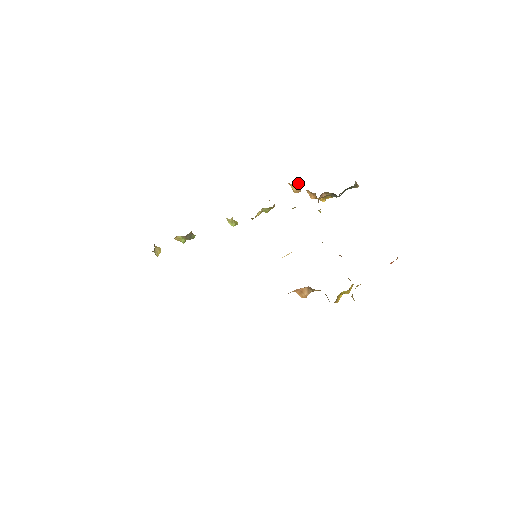
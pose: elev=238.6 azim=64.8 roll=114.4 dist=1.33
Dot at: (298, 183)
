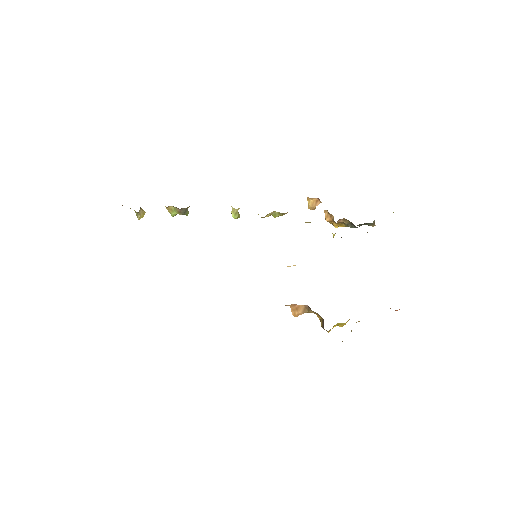
Dot at: (317, 200)
